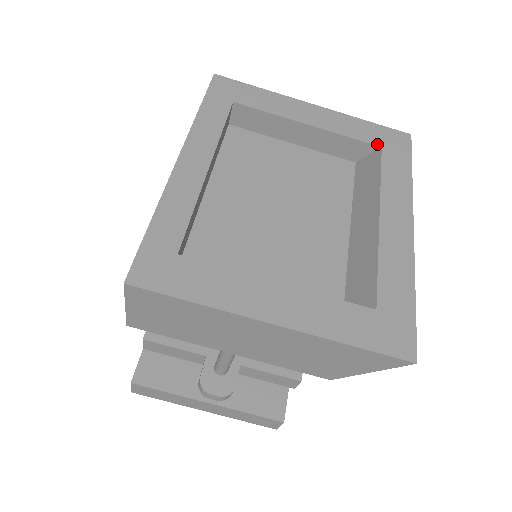
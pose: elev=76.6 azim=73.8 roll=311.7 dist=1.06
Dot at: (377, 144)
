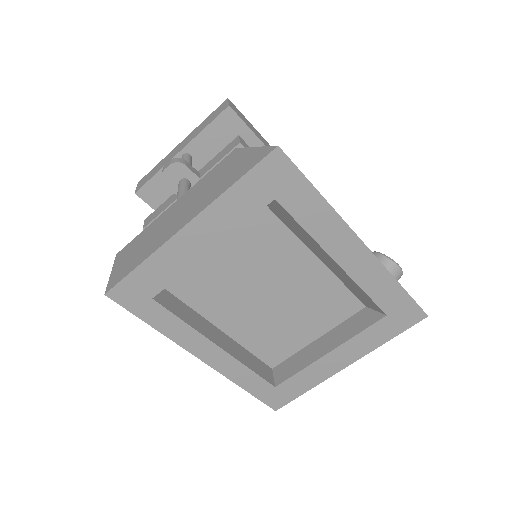
Dot at: (269, 201)
